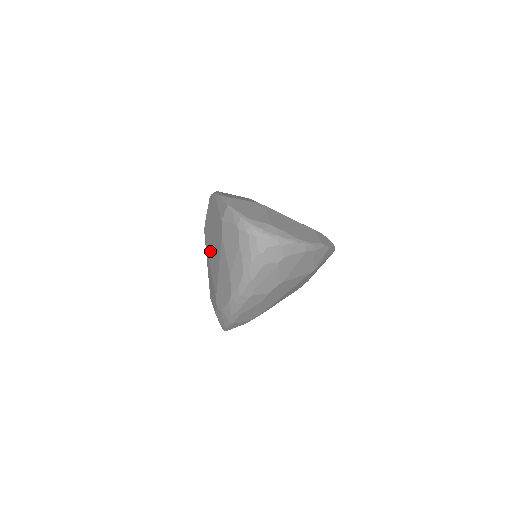
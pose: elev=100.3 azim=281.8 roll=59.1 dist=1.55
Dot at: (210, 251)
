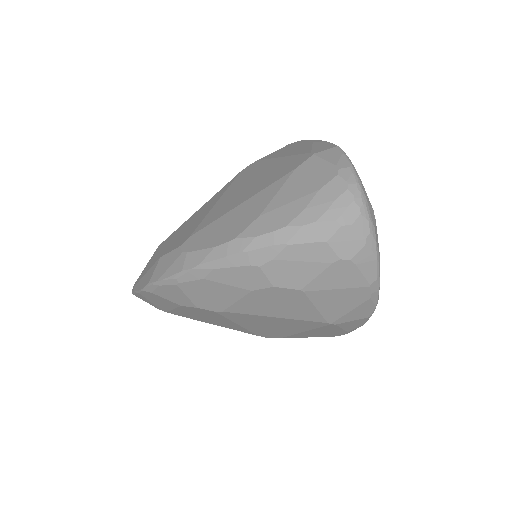
Dot at: (237, 187)
